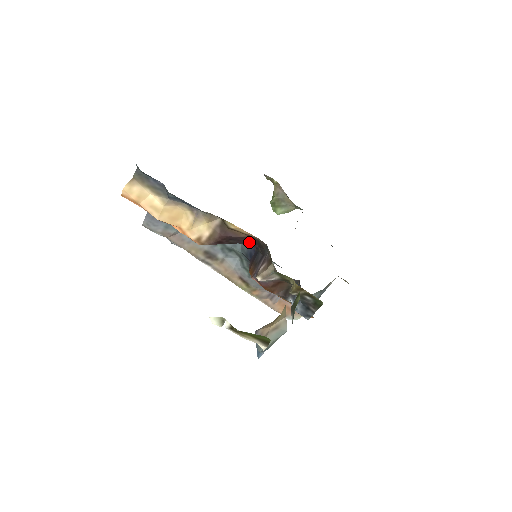
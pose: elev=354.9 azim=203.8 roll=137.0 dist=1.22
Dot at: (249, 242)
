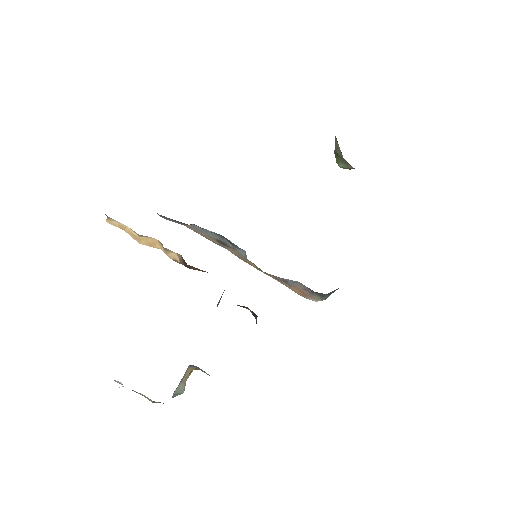
Dot at: occluded
